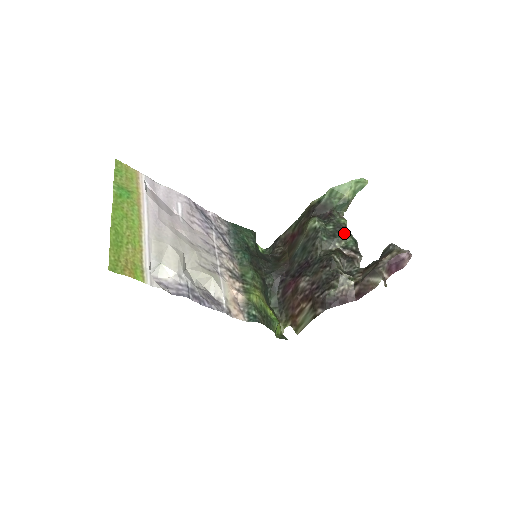
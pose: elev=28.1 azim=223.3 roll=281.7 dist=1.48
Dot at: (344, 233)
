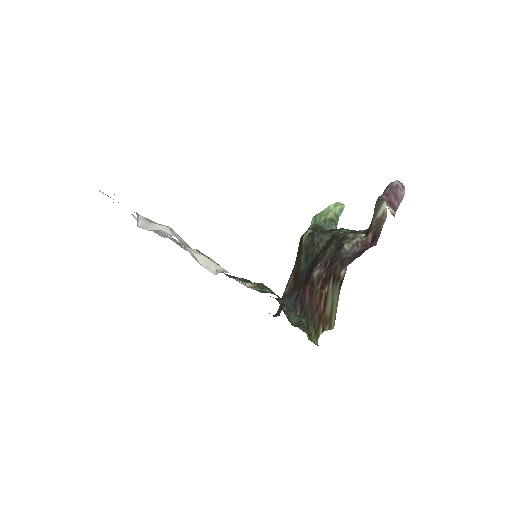
Dot at: (339, 229)
